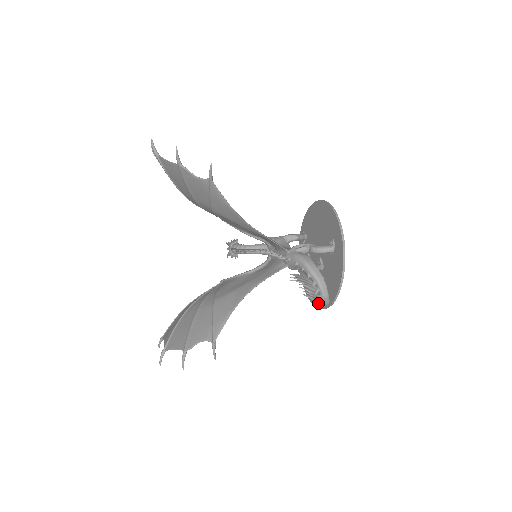
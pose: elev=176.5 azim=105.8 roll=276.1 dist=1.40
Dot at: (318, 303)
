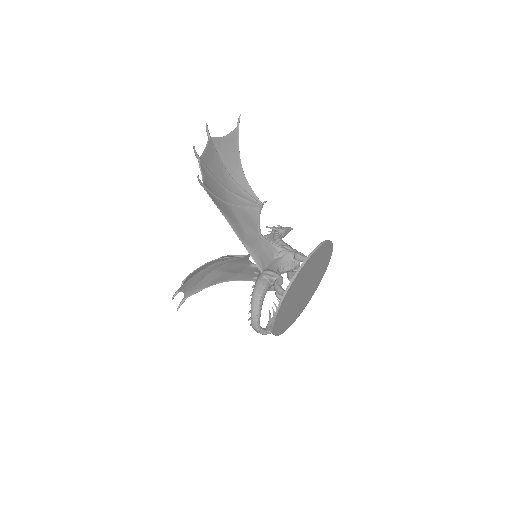
Dot at: occluded
